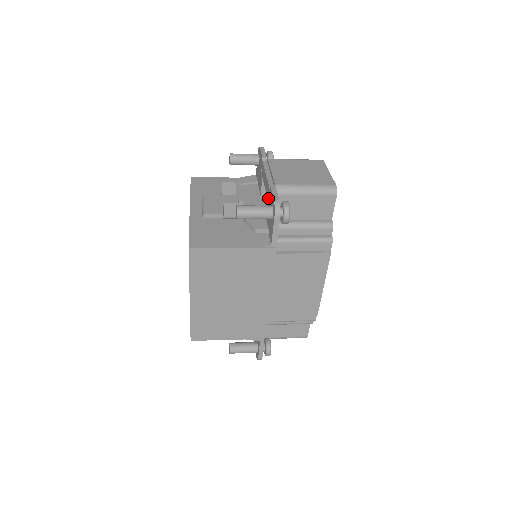
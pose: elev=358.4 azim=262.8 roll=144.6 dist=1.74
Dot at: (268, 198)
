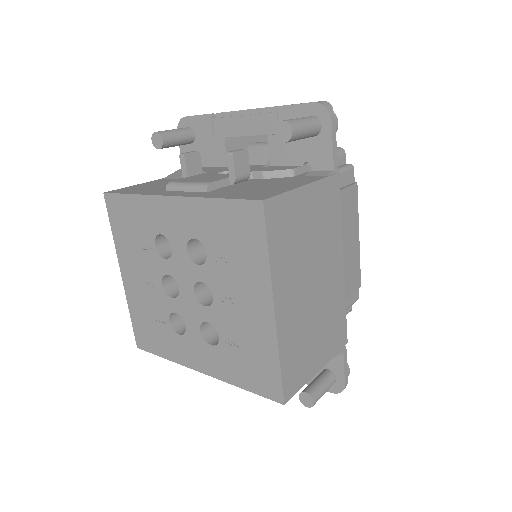
Dot at: occluded
